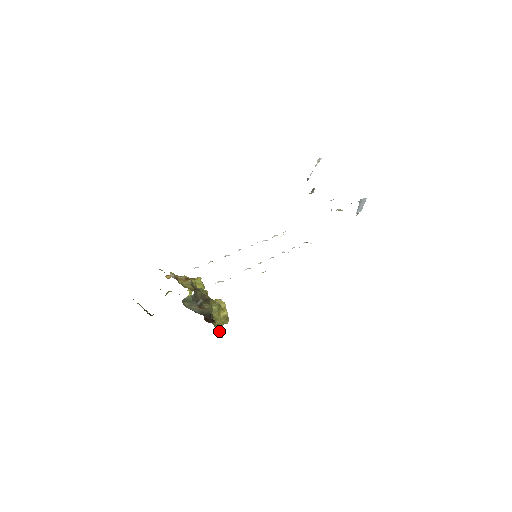
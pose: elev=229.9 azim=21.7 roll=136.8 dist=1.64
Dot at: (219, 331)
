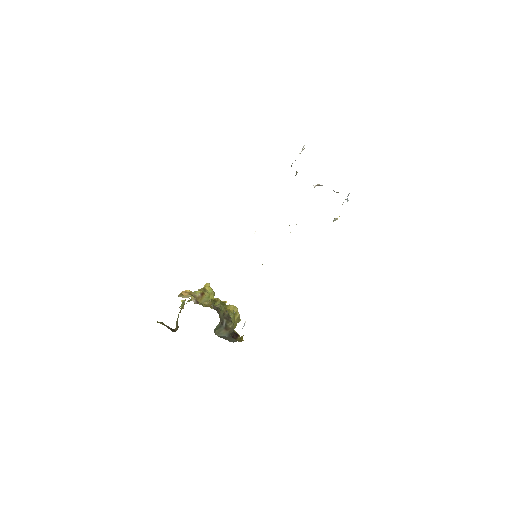
Dot at: occluded
